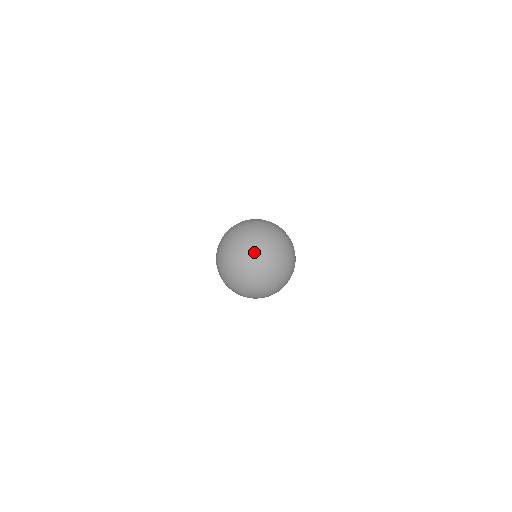
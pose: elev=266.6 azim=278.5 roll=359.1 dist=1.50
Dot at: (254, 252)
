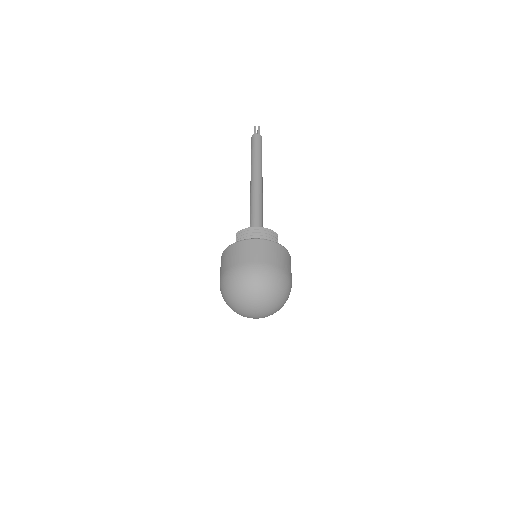
Dot at: (253, 309)
